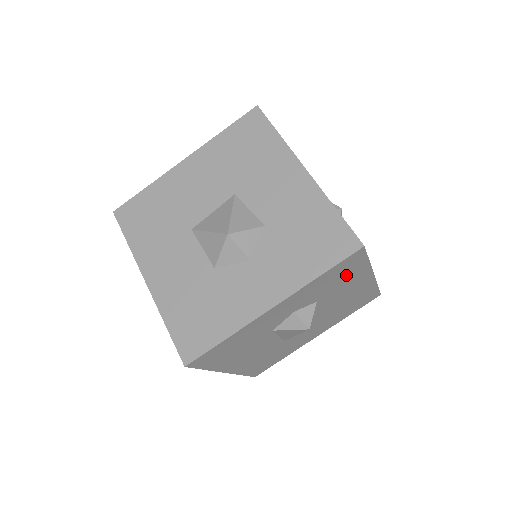
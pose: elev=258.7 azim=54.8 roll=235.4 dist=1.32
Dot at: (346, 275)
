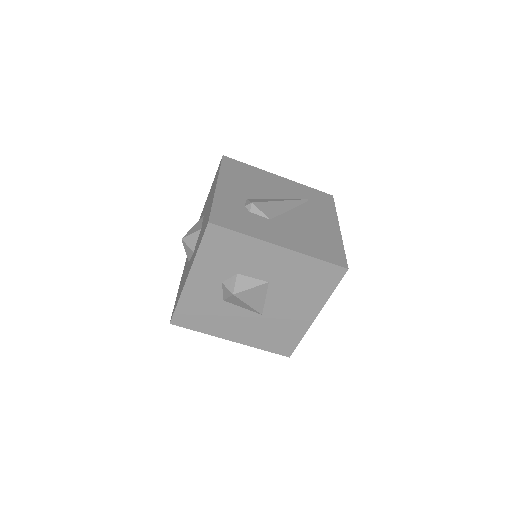
Dot at: (234, 248)
